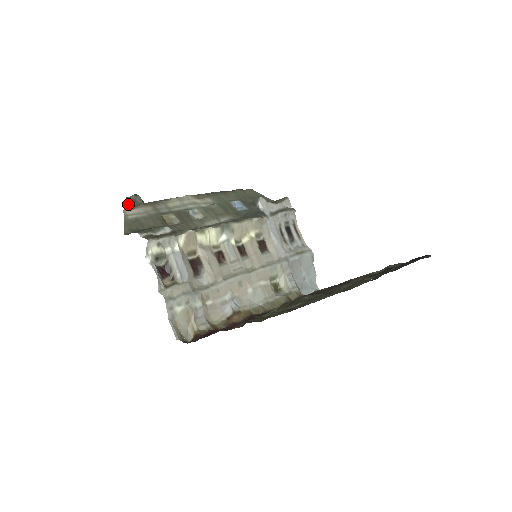
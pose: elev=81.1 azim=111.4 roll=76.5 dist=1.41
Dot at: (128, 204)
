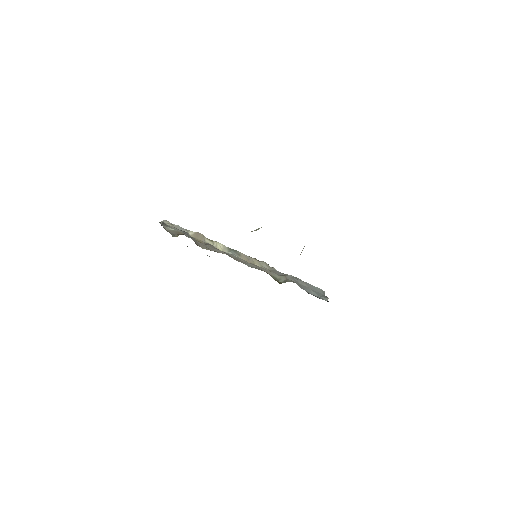
Dot at: occluded
